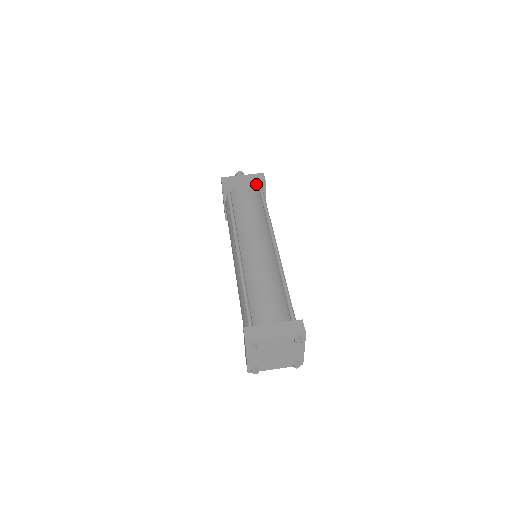
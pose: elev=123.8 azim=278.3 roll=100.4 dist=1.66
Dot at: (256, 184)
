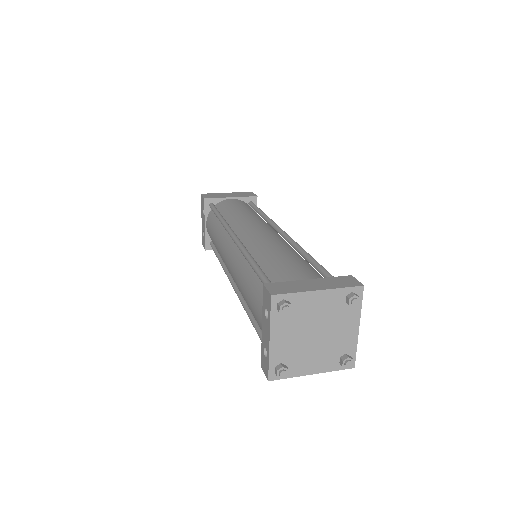
Dot at: (245, 197)
